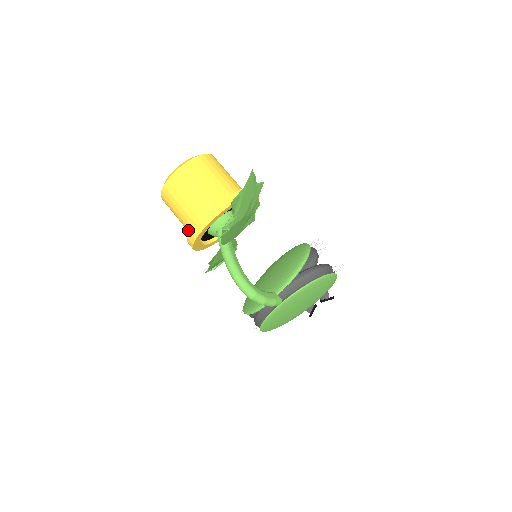
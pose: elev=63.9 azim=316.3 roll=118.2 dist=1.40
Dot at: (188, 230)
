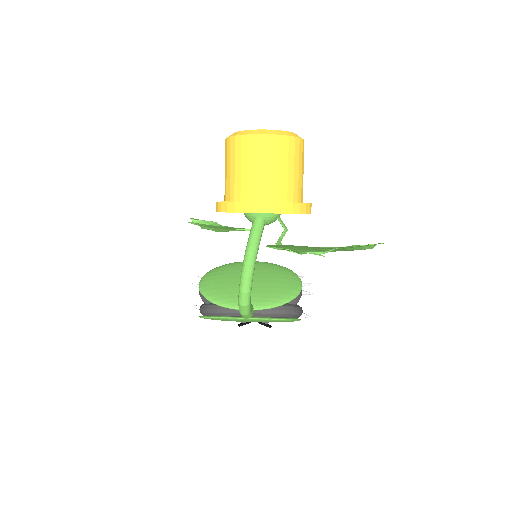
Dot at: (230, 191)
